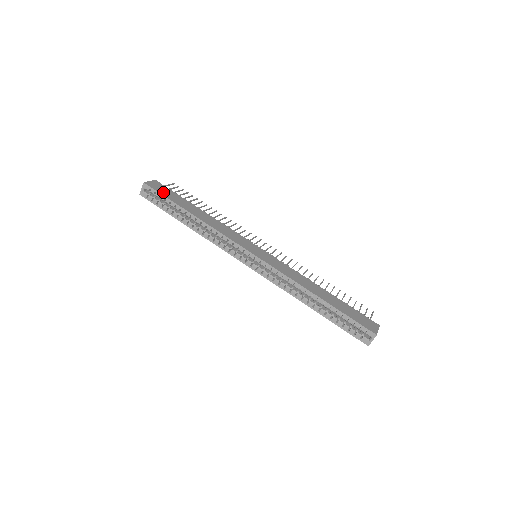
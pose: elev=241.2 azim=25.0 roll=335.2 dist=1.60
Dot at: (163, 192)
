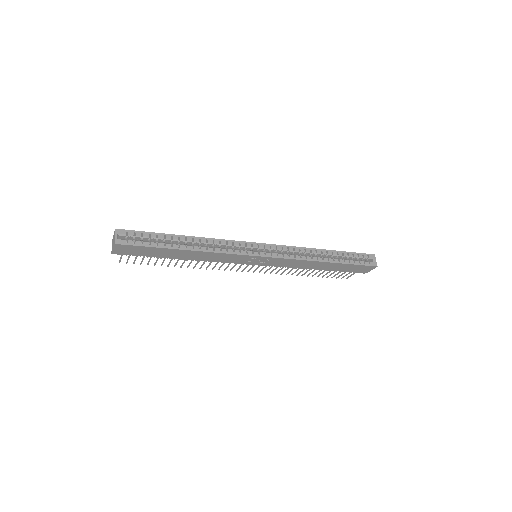
Dot at: occluded
